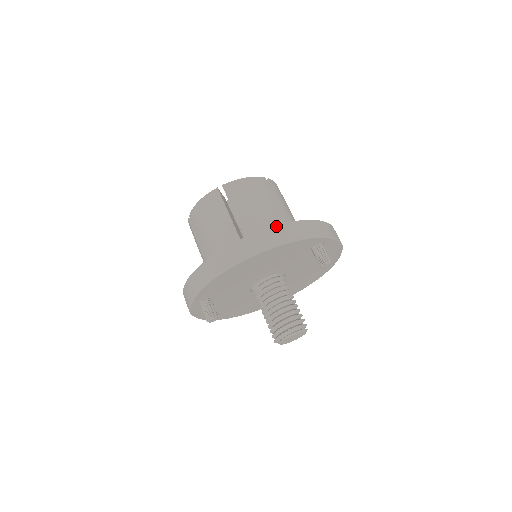
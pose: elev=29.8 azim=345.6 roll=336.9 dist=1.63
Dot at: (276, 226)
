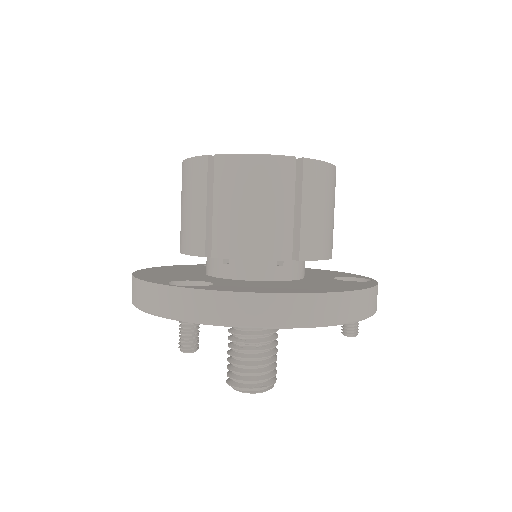
Dot at: (365, 290)
